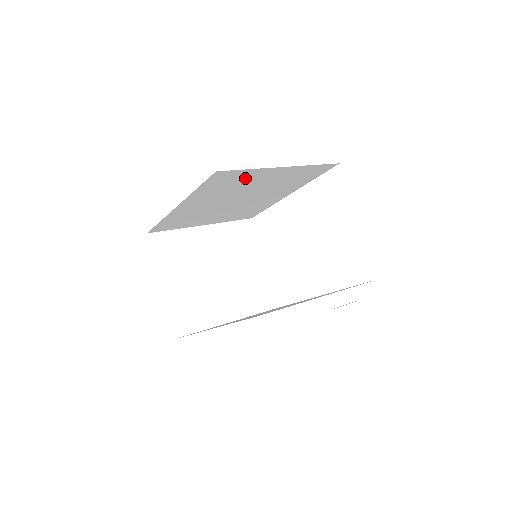
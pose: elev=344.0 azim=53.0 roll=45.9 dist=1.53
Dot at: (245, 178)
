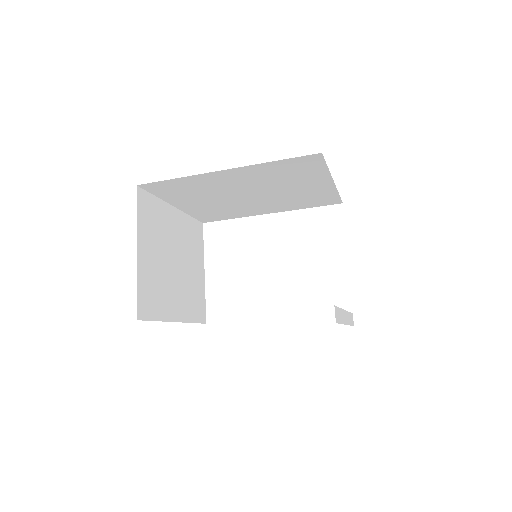
Dot at: (306, 175)
